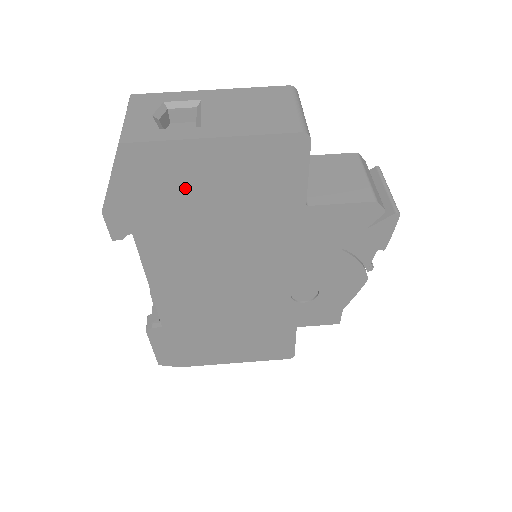
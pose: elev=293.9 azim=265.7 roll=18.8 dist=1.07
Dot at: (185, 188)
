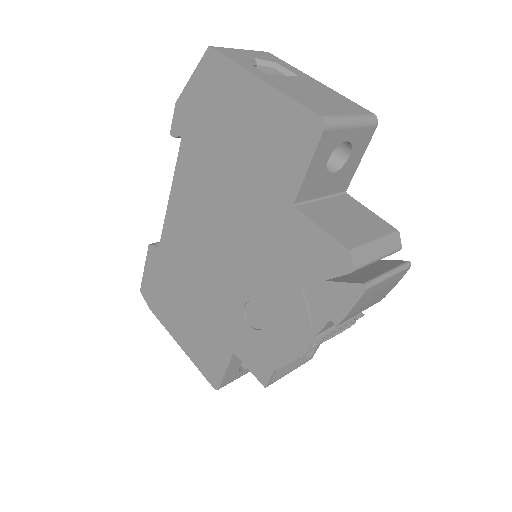
Dot at: (226, 117)
